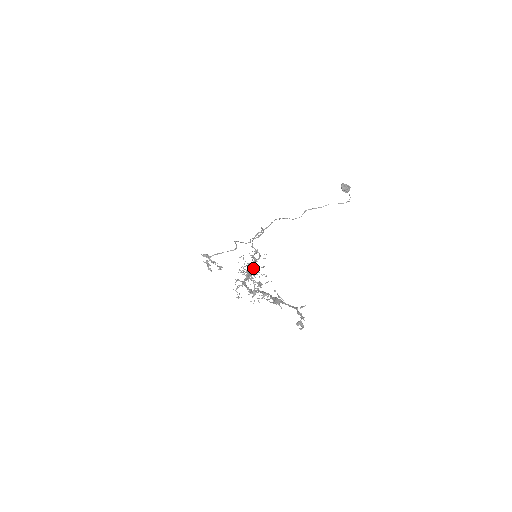
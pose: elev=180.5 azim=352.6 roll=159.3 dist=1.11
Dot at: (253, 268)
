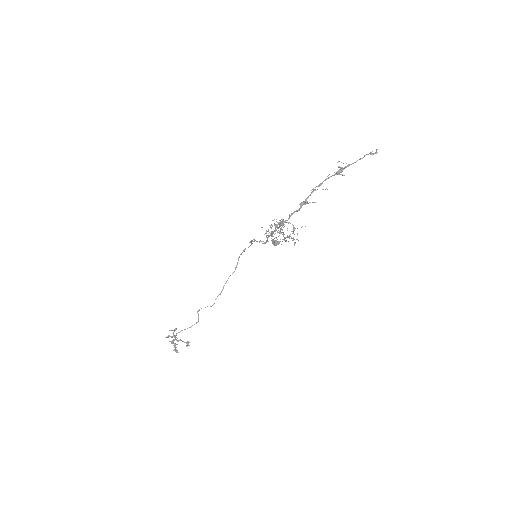
Dot at: (278, 228)
